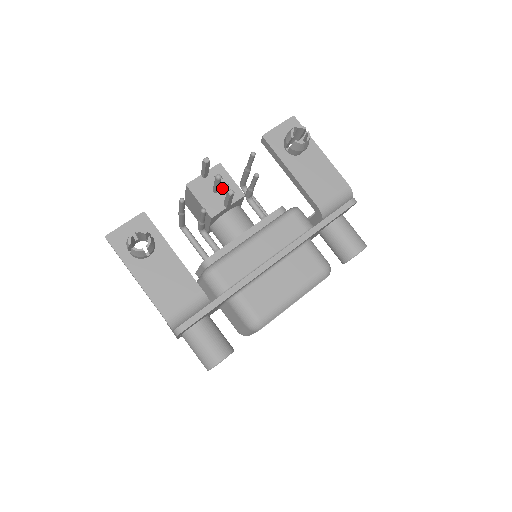
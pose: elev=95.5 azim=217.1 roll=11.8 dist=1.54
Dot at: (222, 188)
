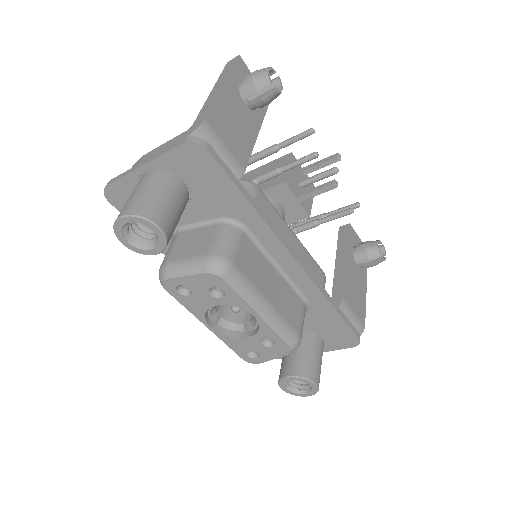
Dot at: occluded
